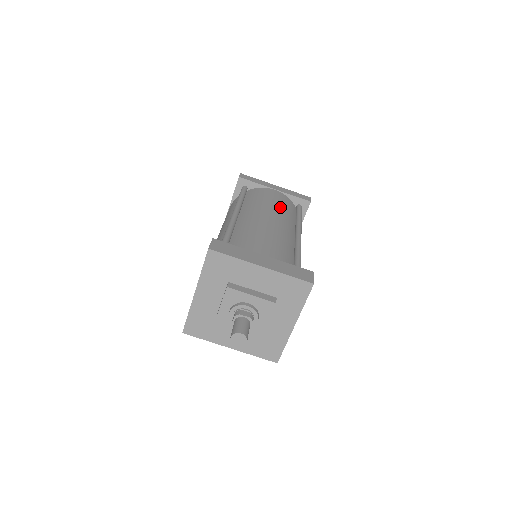
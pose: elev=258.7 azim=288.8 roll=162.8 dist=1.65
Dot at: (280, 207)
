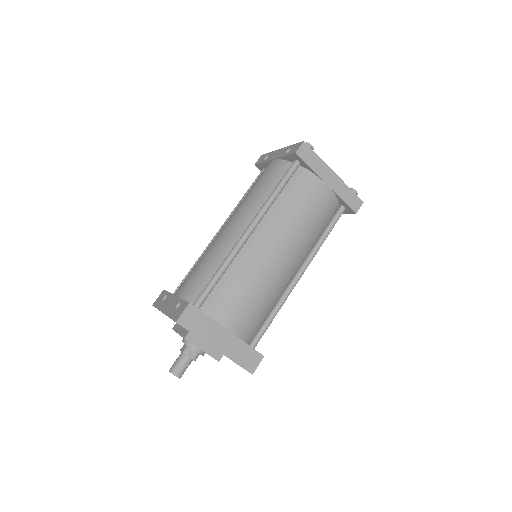
Dot at: (308, 228)
